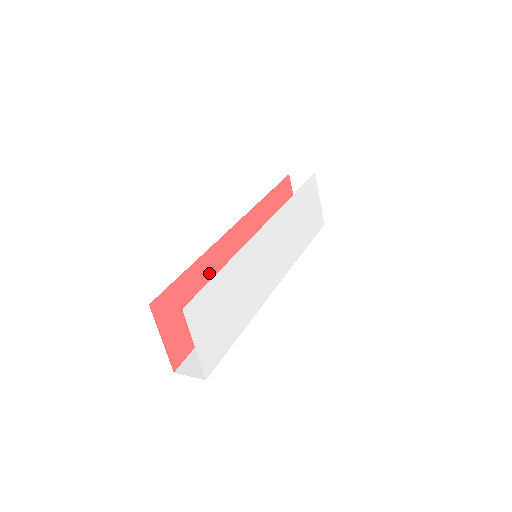
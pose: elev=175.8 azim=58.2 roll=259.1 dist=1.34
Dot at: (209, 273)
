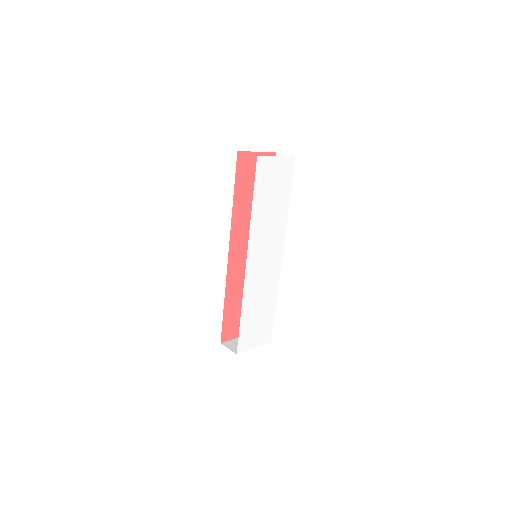
Dot at: (236, 290)
